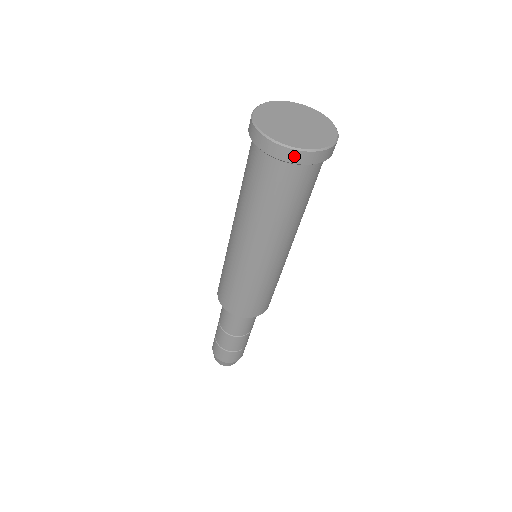
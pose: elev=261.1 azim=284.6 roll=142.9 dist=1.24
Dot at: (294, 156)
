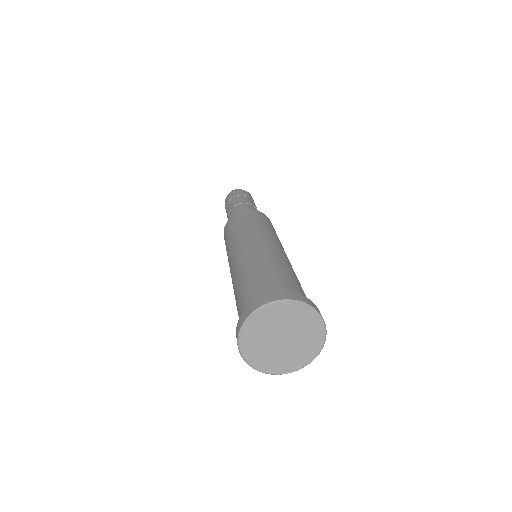
Dot at: occluded
